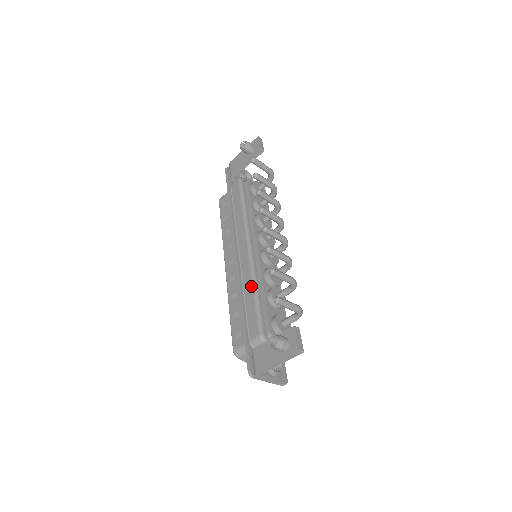
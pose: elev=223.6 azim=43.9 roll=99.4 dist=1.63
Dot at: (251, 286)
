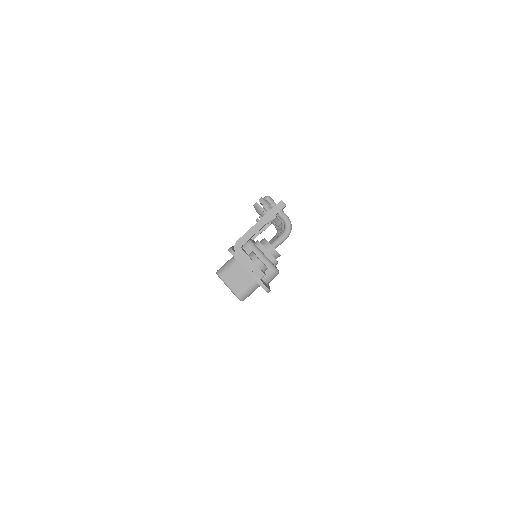
Dot at: occluded
